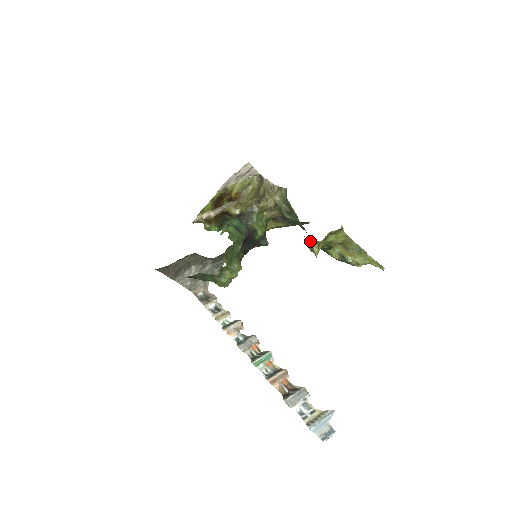
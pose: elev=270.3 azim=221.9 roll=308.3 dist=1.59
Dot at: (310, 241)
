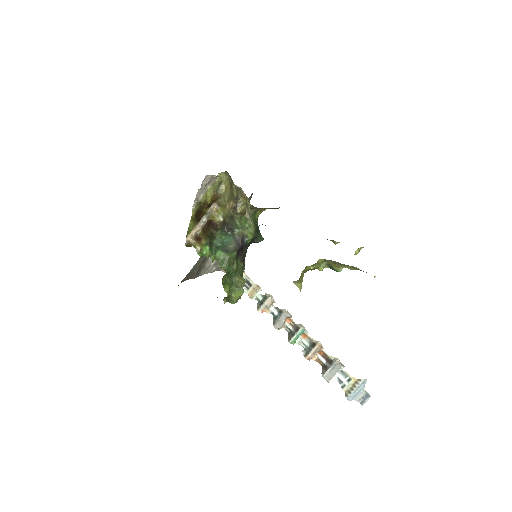
Dot at: occluded
